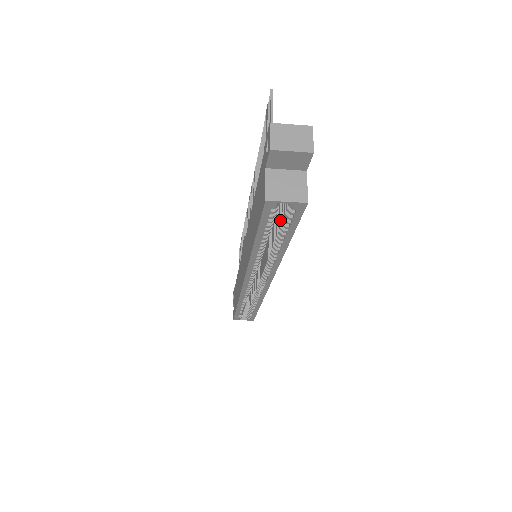
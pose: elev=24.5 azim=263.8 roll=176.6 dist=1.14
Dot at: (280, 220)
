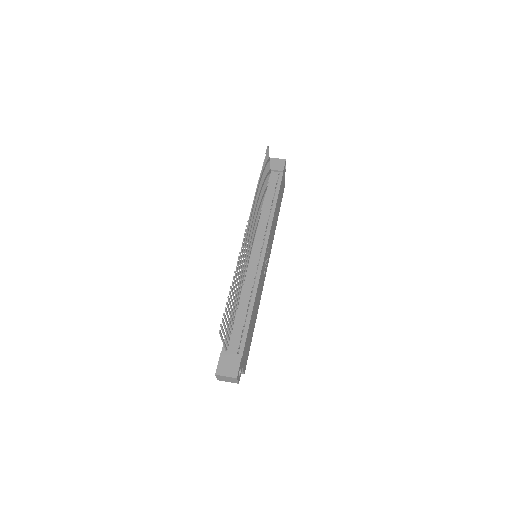
Dot at: occluded
